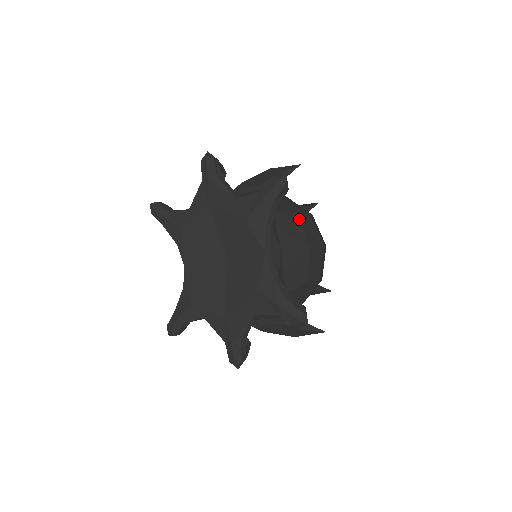
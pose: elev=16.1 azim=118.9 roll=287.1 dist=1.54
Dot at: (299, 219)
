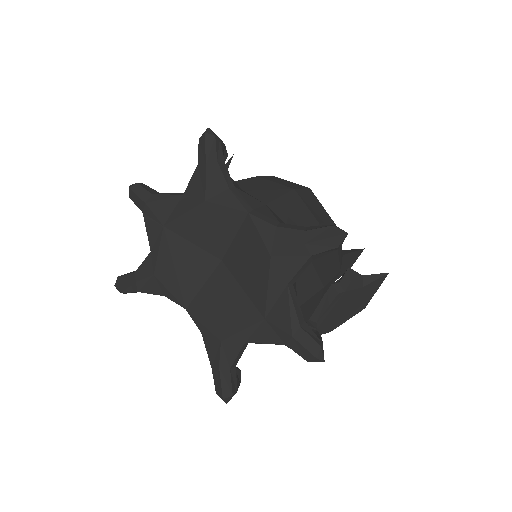
Dot at: (263, 178)
